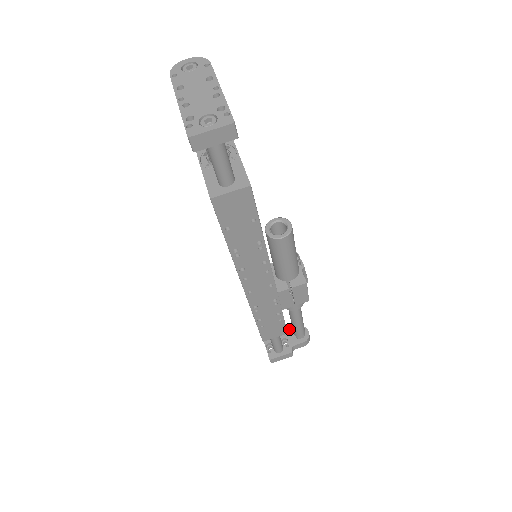
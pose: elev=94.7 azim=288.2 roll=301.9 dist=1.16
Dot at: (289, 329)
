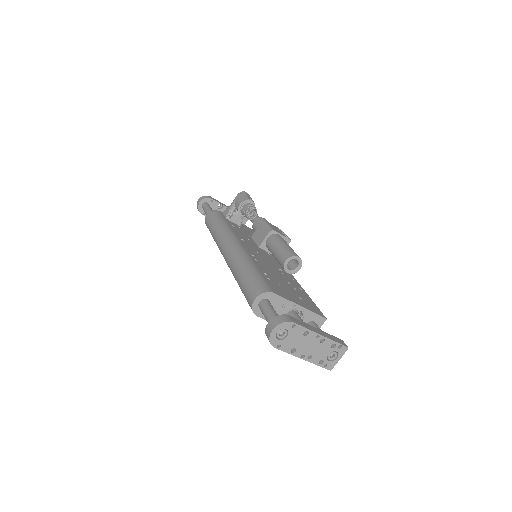
Dot at: occluded
